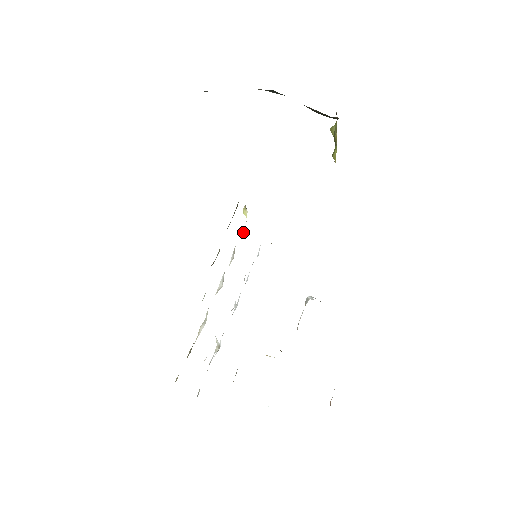
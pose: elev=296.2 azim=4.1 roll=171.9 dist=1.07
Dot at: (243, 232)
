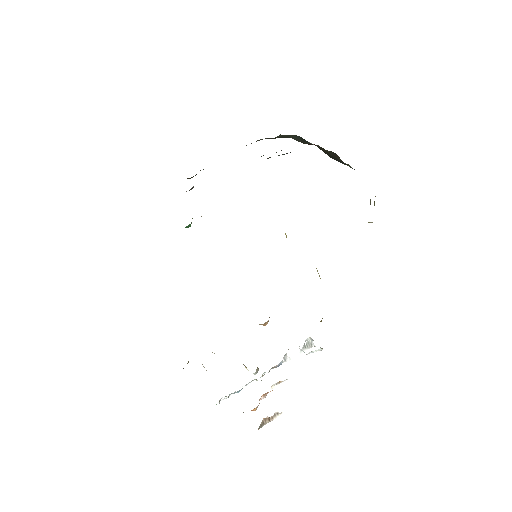
Dot at: occluded
